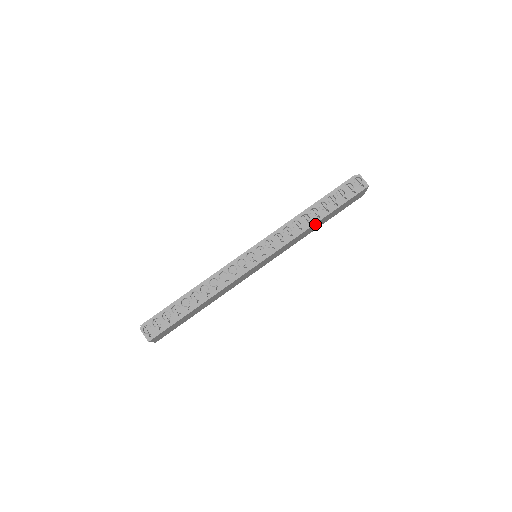
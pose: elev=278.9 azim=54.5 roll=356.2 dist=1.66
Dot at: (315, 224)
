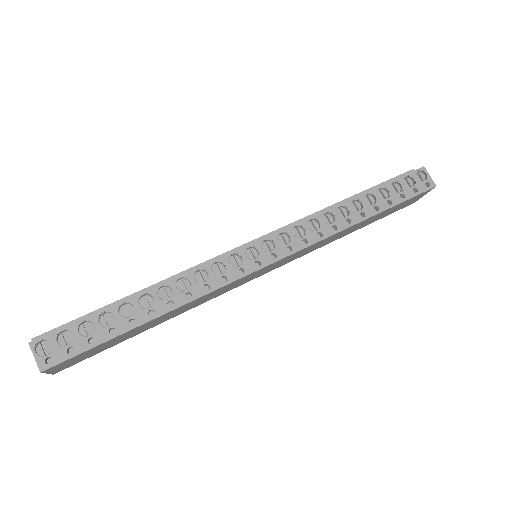
Dot at: (355, 224)
